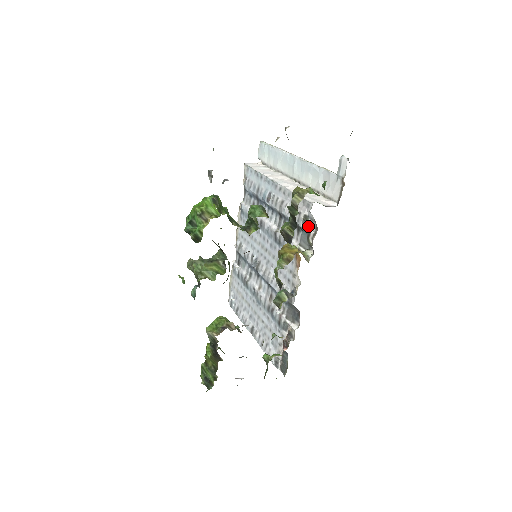
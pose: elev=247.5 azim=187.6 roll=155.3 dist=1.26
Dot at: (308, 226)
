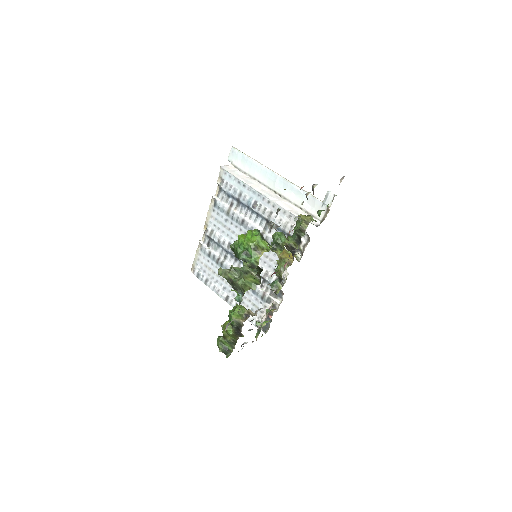
Dot at: occluded
